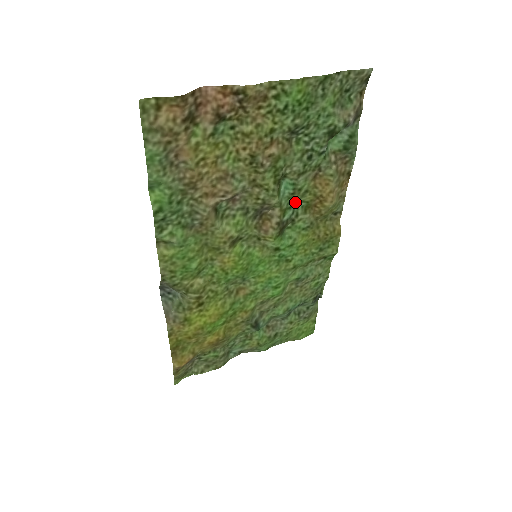
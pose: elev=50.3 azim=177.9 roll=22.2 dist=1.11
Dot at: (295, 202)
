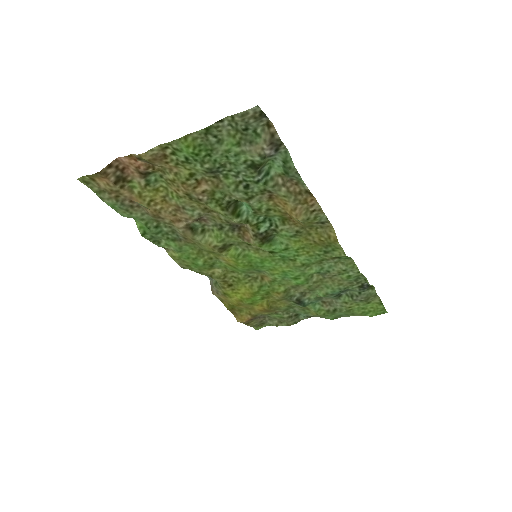
Dot at: (267, 217)
